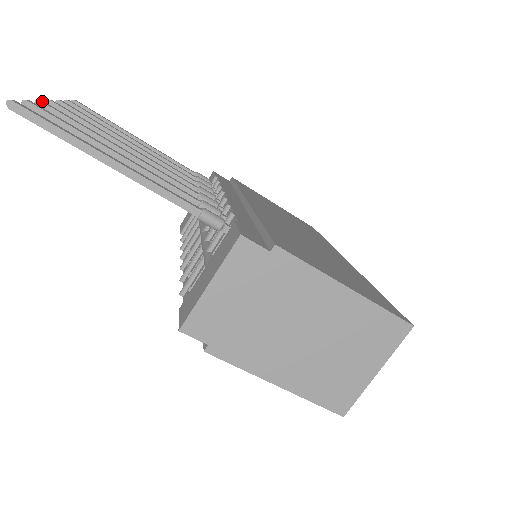
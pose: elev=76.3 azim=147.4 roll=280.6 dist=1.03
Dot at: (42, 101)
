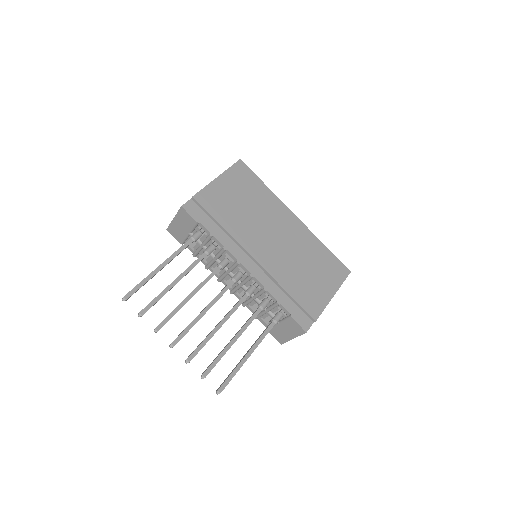
Dot at: (189, 361)
